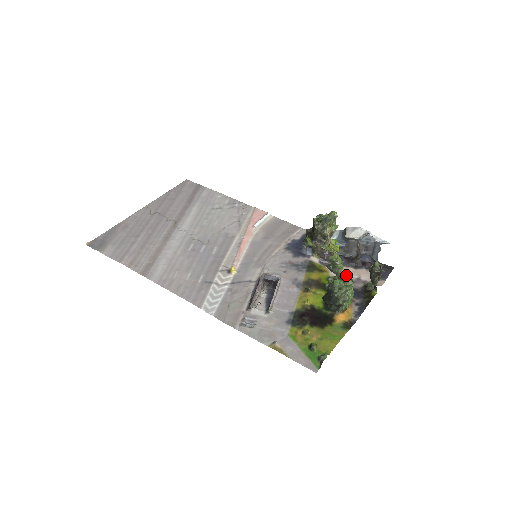
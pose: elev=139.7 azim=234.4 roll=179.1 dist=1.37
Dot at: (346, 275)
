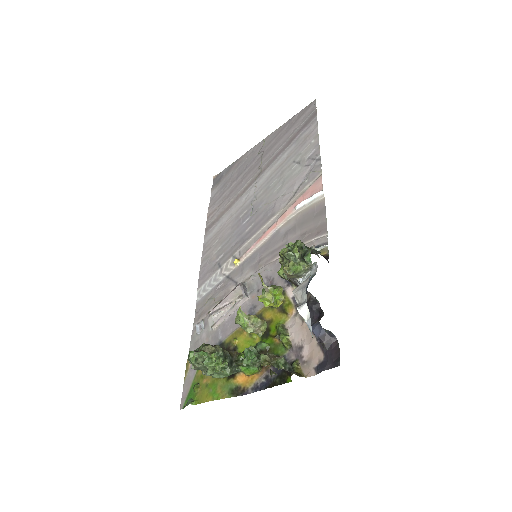
Dot at: (194, 355)
